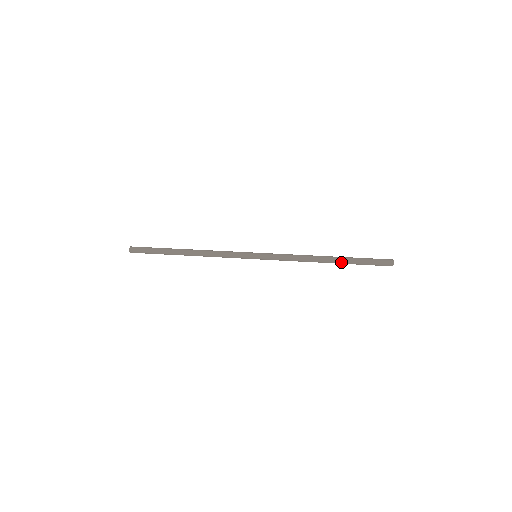
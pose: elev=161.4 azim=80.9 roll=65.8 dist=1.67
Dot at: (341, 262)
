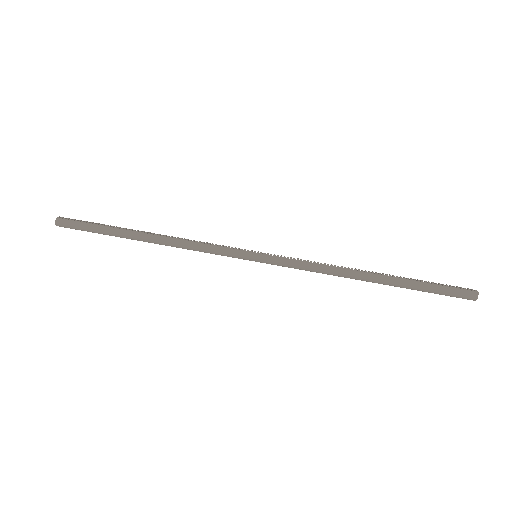
Dot at: (391, 285)
